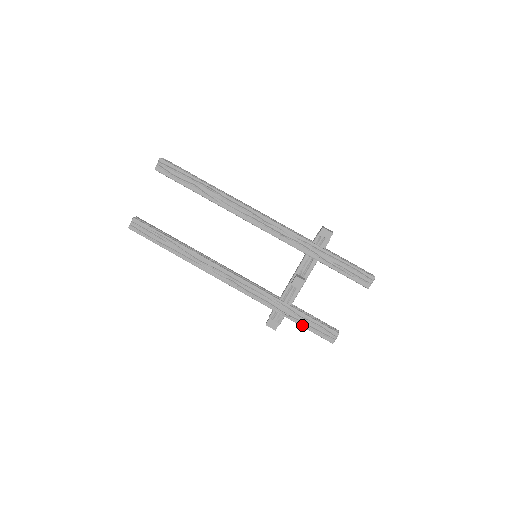
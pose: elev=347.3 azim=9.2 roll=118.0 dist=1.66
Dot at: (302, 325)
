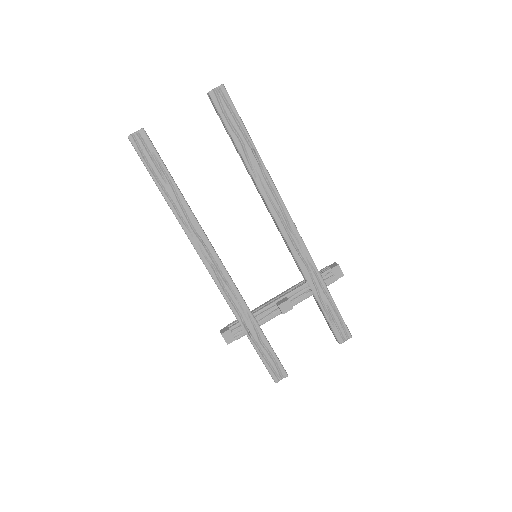
Dot at: (258, 351)
